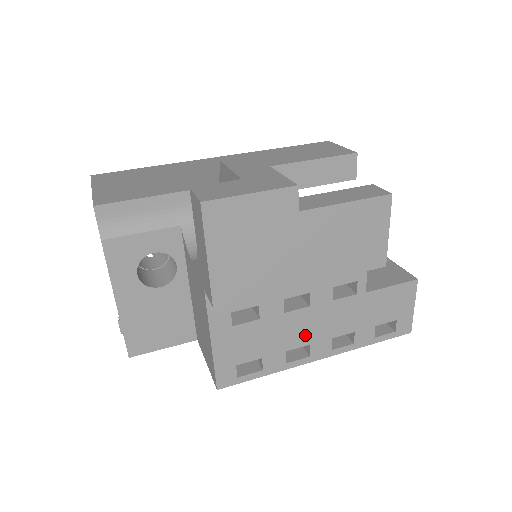
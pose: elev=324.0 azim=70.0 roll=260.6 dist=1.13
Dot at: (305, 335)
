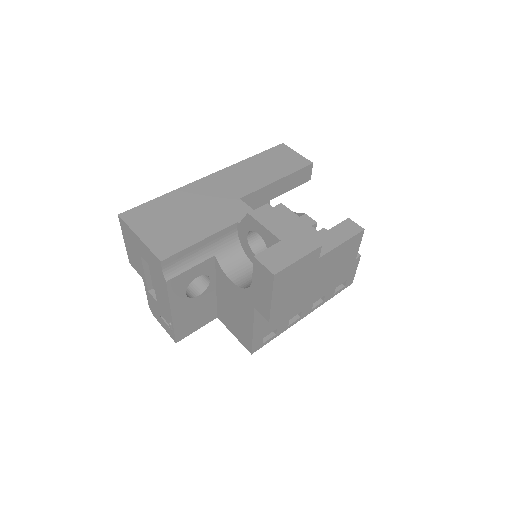
Dot at: (300, 308)
